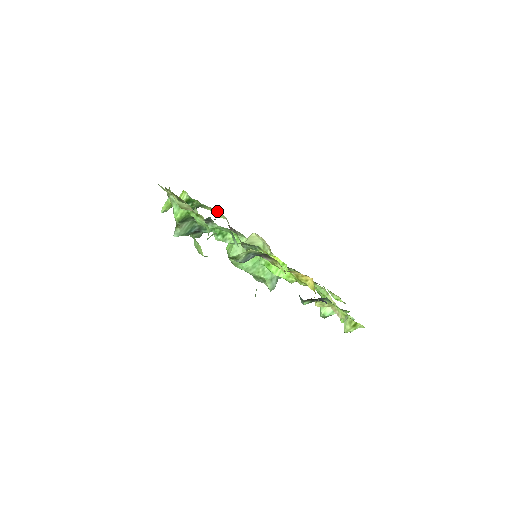
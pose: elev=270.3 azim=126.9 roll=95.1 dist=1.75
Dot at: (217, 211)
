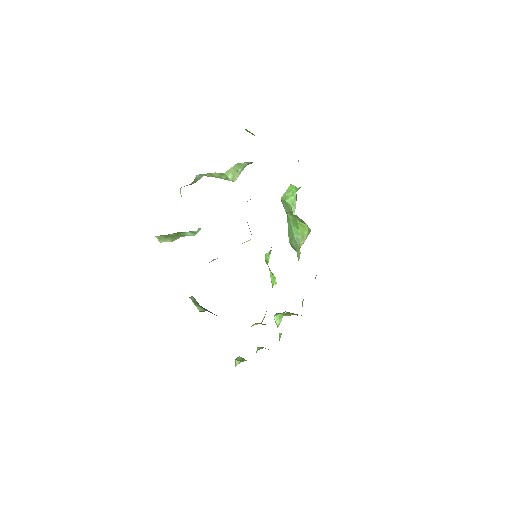
Dot at: occluded
